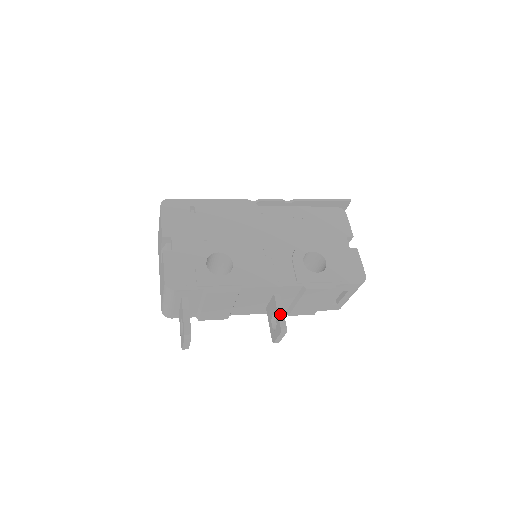
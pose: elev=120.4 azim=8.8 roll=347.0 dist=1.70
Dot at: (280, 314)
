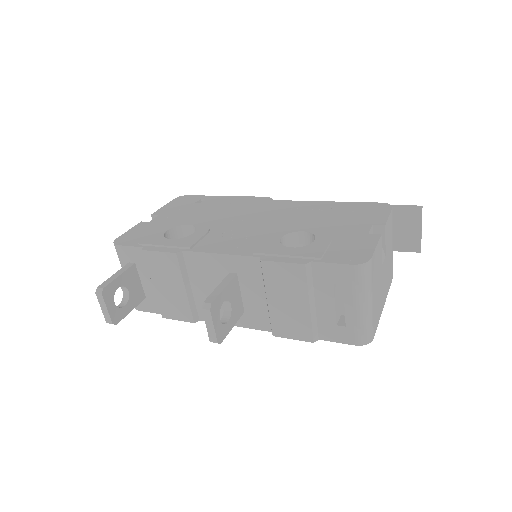
Dot at: (217, 290)
